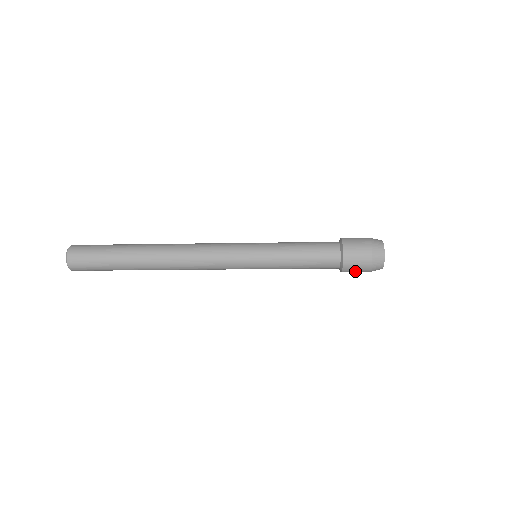
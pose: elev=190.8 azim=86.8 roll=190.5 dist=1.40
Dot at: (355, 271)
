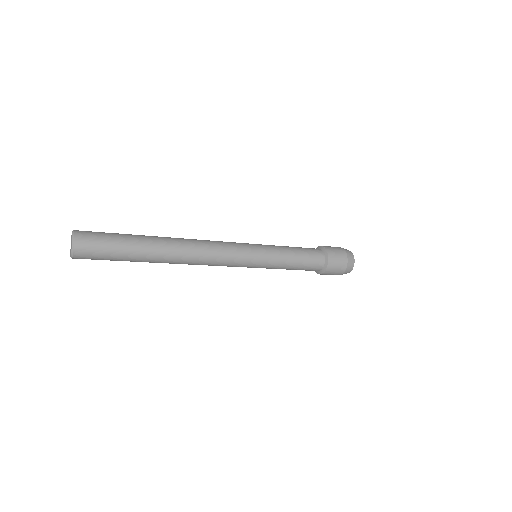
Dot at: occluded
